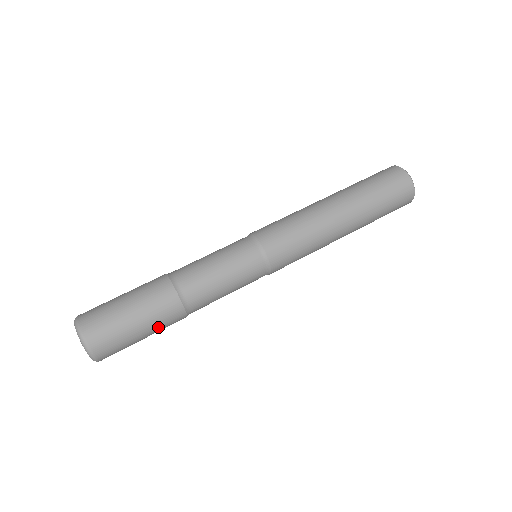
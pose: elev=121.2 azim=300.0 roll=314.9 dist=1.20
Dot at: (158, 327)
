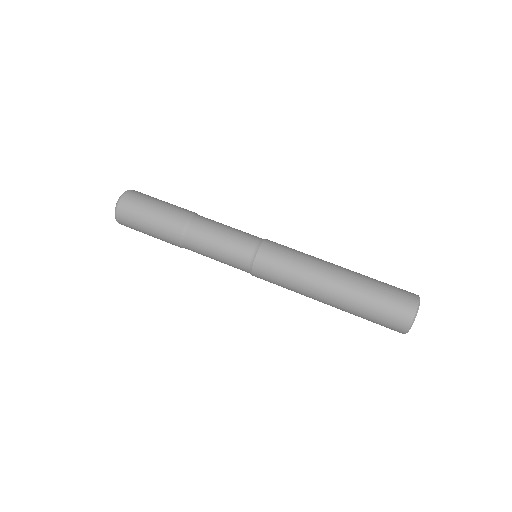
Dot at: (160, 226)
